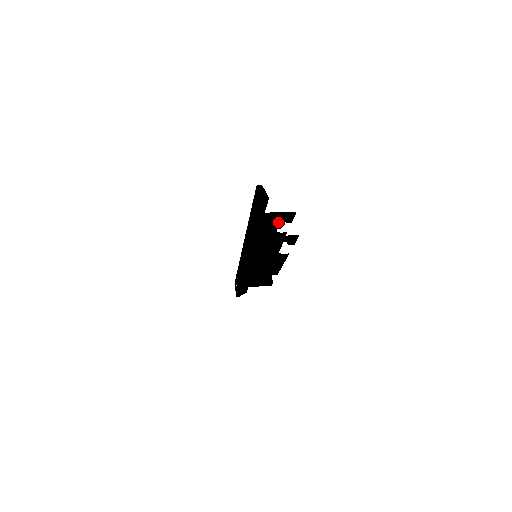
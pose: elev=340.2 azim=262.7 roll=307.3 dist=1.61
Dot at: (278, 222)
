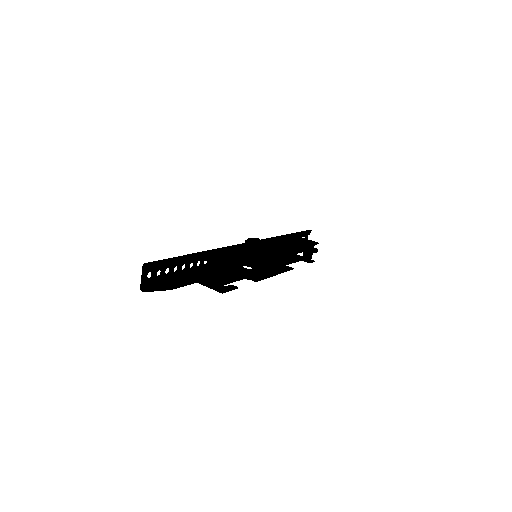
Dot at: (229, 260)
